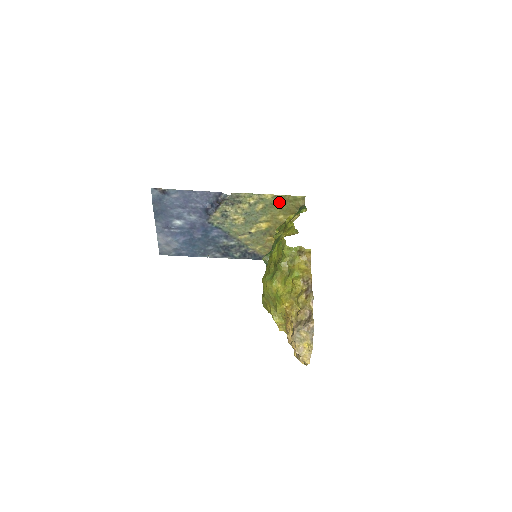
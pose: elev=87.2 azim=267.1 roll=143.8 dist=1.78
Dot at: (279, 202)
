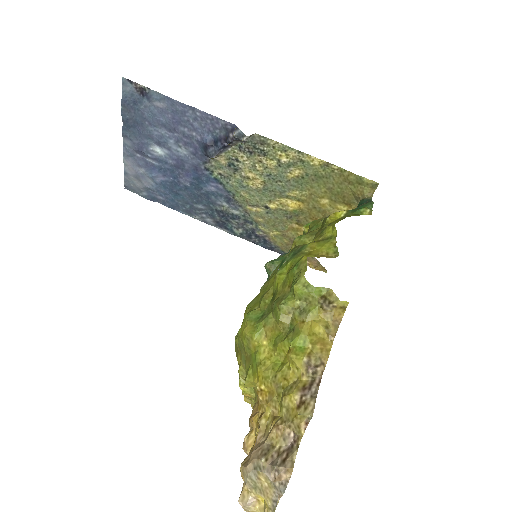
Dot at: (330, 177)
